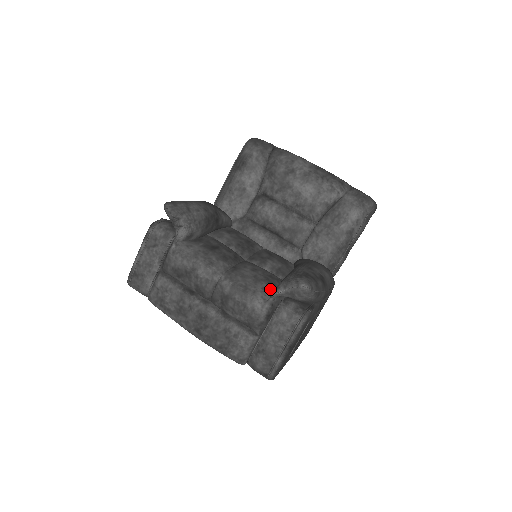
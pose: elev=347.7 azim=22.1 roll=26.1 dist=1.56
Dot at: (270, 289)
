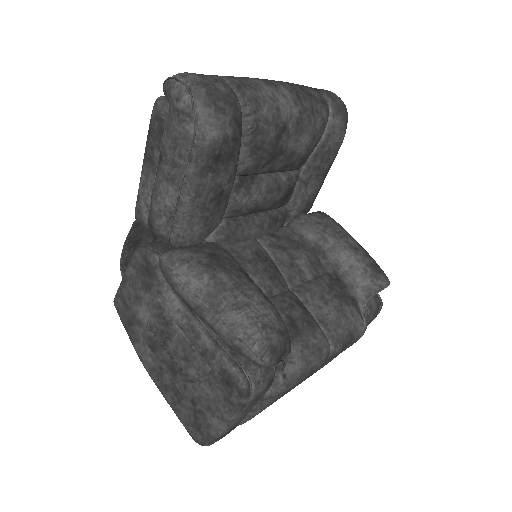
Dot at: (351, 307)
